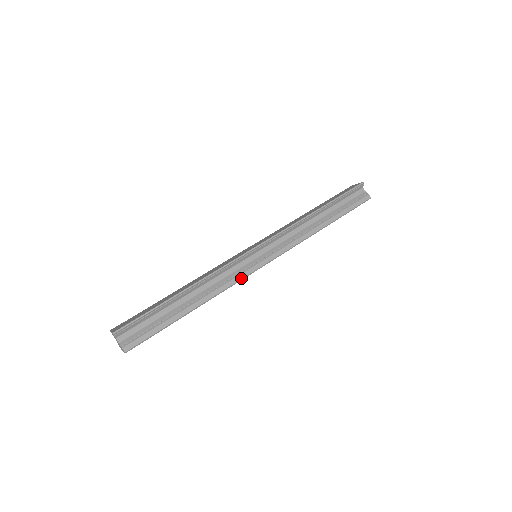
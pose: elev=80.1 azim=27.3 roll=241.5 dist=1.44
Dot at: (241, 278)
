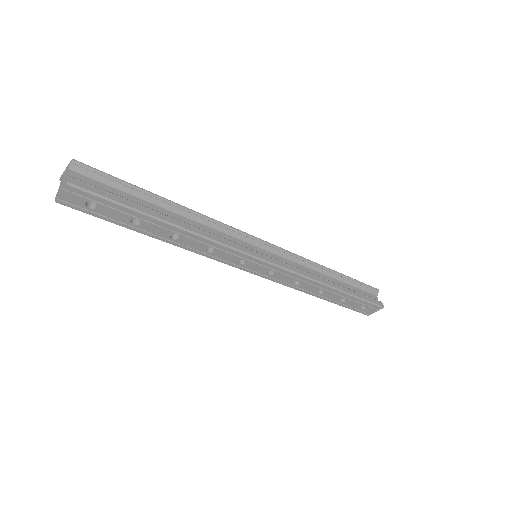
Dot at: (236, 247)
